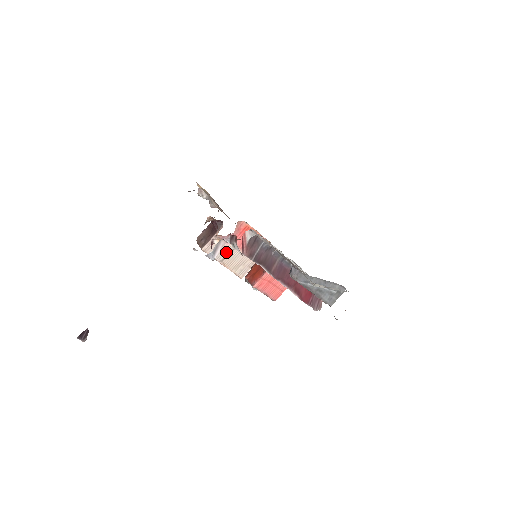
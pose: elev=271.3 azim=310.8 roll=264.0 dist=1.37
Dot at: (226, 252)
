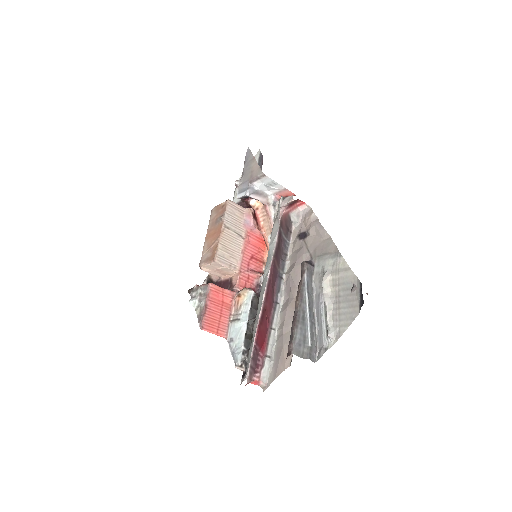
Dot at: (235, 228)
